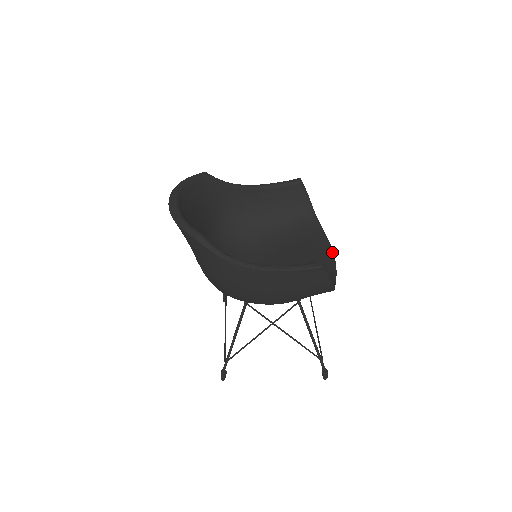
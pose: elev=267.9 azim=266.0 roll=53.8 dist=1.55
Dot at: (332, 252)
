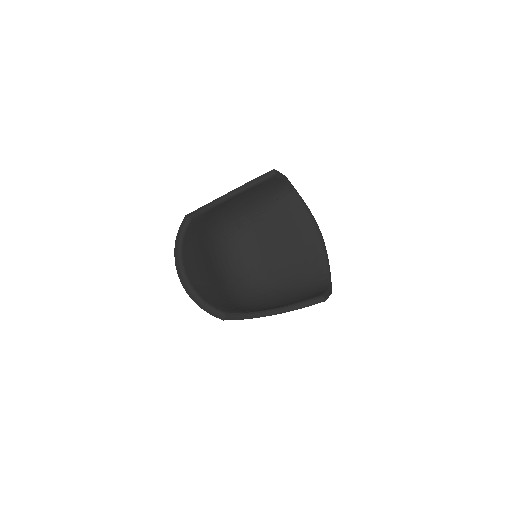
Dot at: (319, 232)
